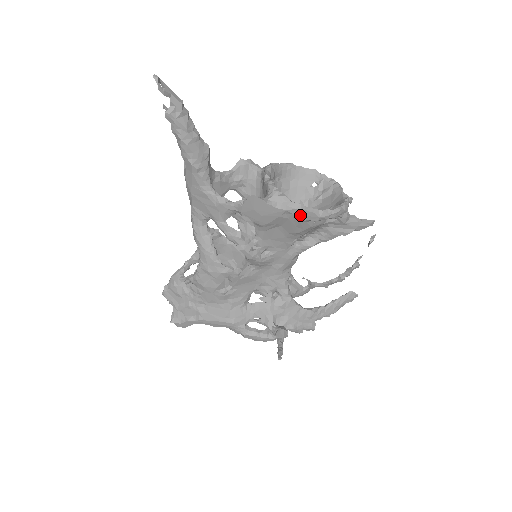
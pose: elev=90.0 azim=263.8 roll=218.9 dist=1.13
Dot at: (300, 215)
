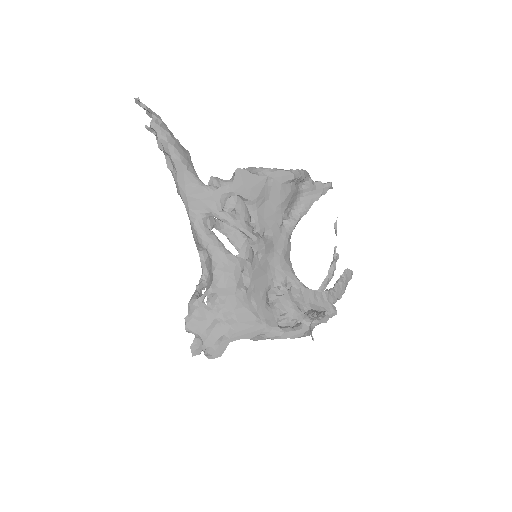
Dot at: (279, 177)
